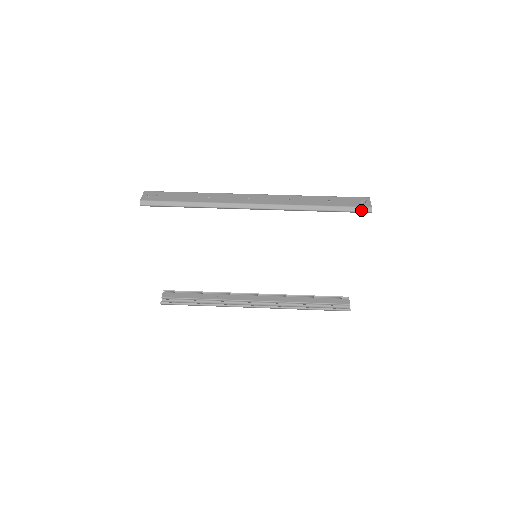
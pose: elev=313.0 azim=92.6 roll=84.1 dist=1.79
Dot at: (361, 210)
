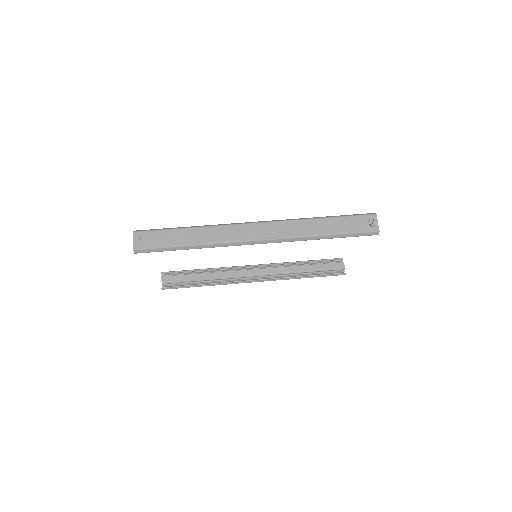
Dot at: (368, 234)
